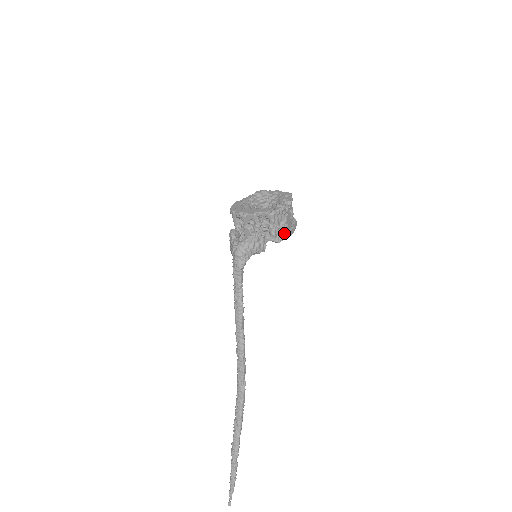
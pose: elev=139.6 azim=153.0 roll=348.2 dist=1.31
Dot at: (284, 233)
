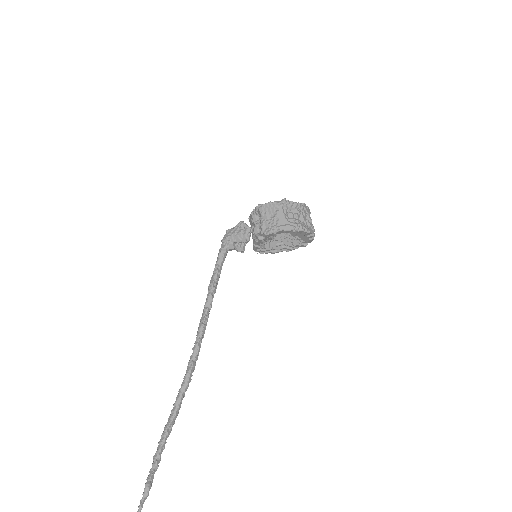
Dot at: (273, 226)
